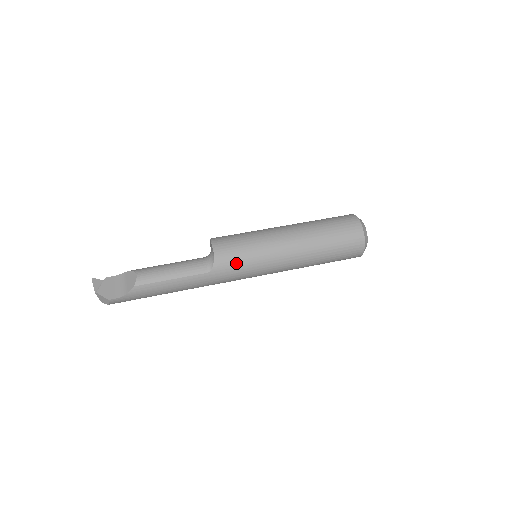
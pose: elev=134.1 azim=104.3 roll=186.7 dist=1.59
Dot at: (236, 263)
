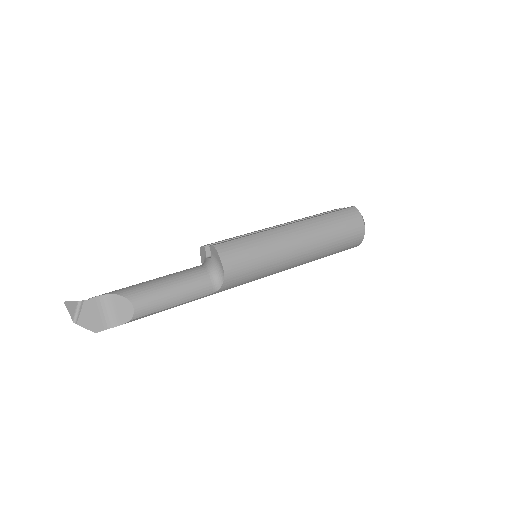
Dot at: (244, 280)
